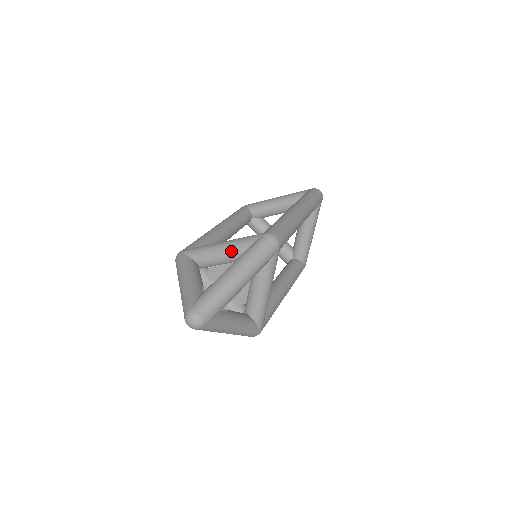
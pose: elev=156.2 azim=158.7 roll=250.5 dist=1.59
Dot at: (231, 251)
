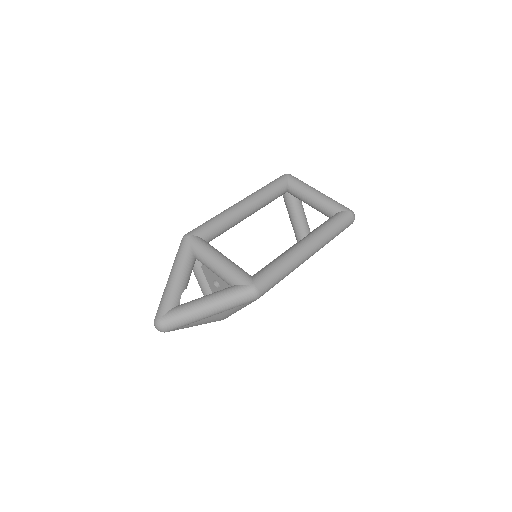
Dot at: (221, 274)
